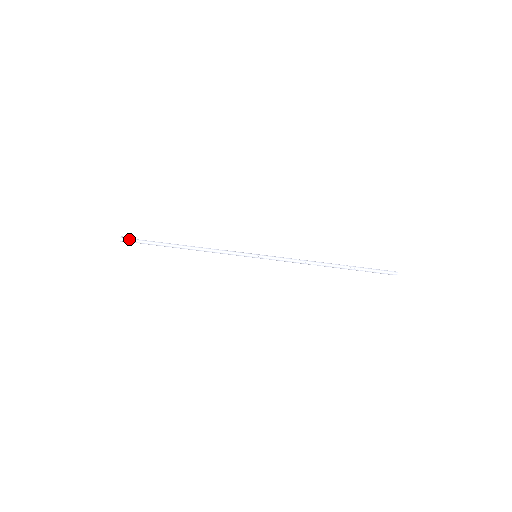
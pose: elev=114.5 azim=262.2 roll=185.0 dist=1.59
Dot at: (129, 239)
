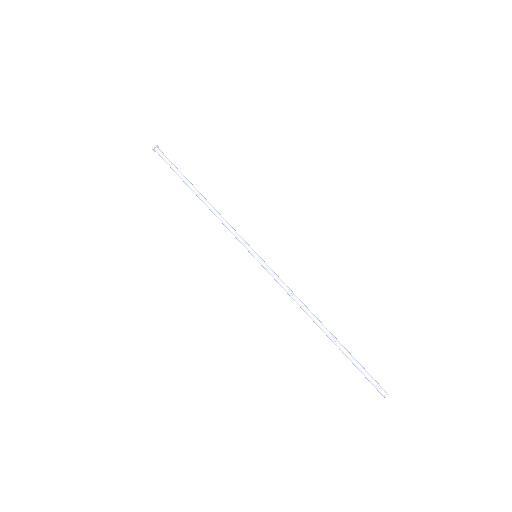
Dot at: (159, 154)
